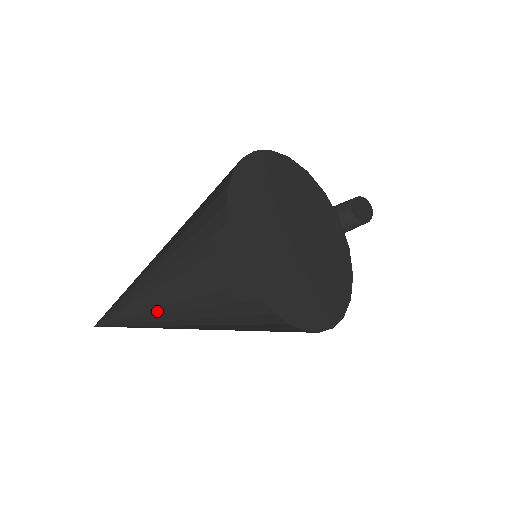
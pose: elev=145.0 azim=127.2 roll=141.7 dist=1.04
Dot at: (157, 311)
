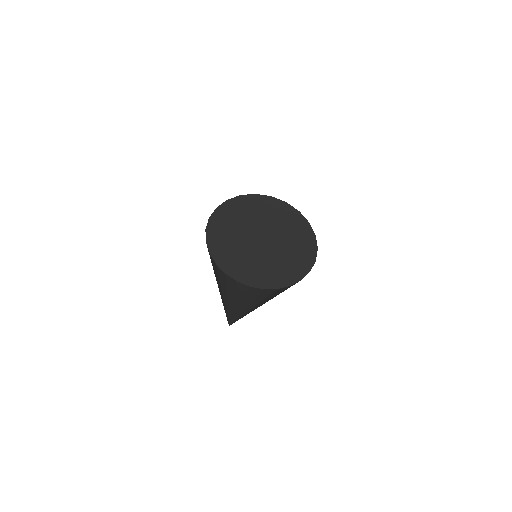
Dot at: (234, 310)
